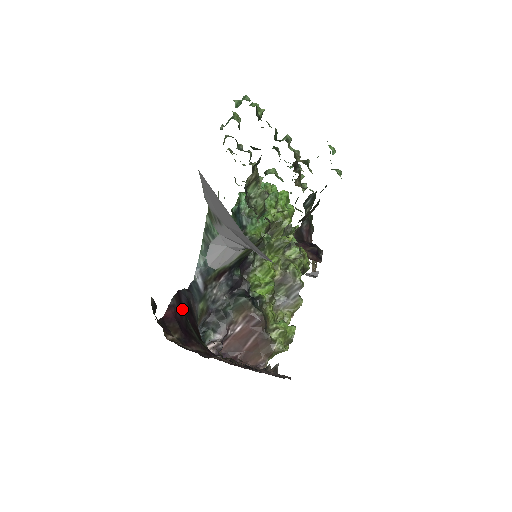
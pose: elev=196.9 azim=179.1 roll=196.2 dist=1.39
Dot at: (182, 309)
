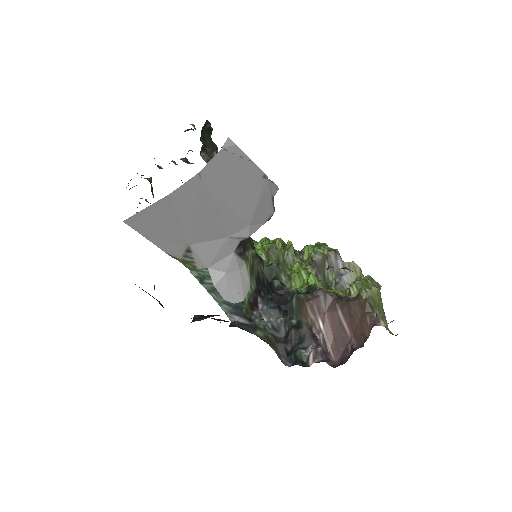
Dot at: occluded
